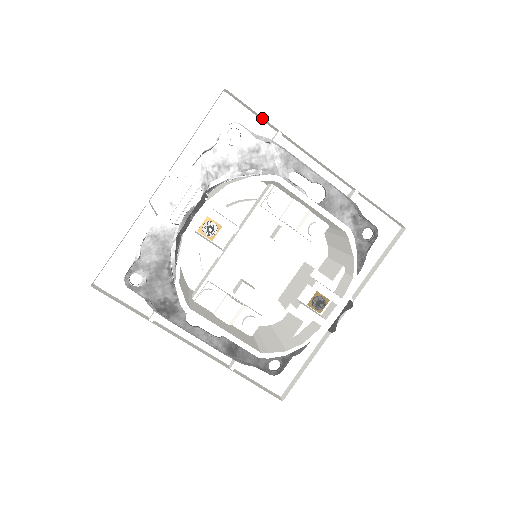
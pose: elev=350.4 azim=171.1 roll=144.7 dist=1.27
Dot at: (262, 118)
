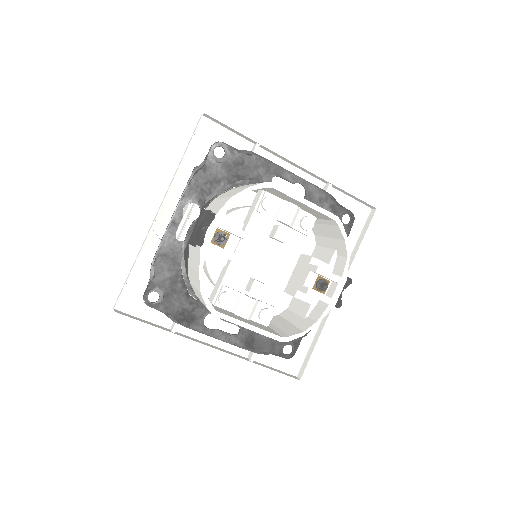
Dot at: (240, 134)
